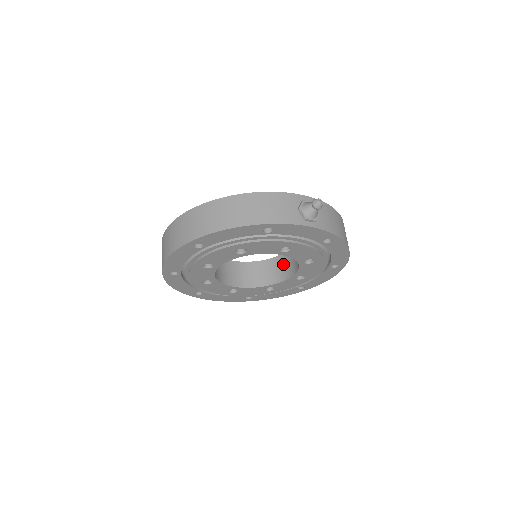
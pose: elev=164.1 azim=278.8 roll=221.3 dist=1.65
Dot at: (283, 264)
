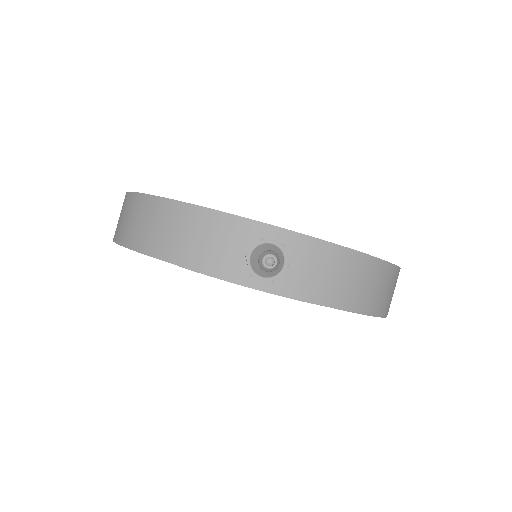
Dot at: occluded
